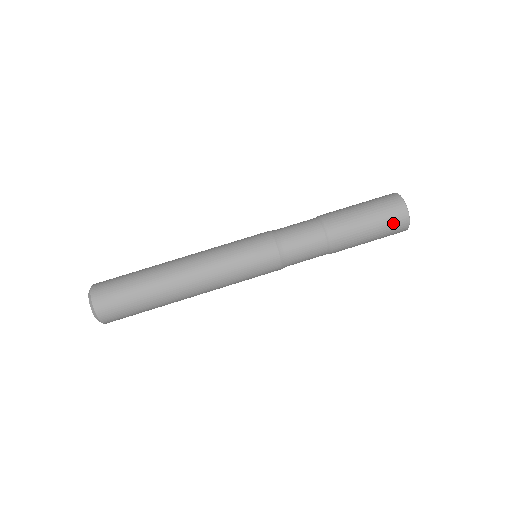
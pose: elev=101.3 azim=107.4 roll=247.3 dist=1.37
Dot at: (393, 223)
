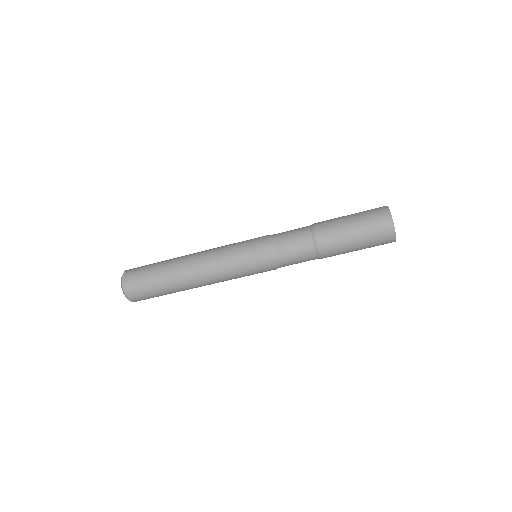
Dot at: occluded
